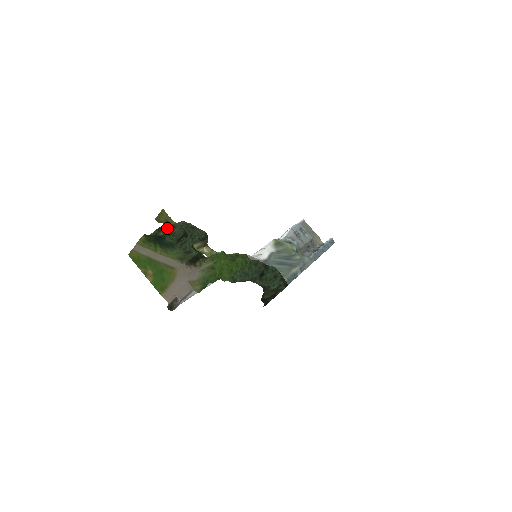
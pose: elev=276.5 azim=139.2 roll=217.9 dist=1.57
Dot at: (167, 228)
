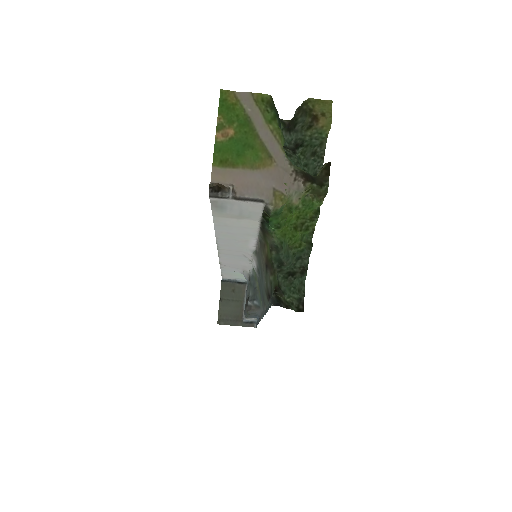
Dot at: (285, 123)
